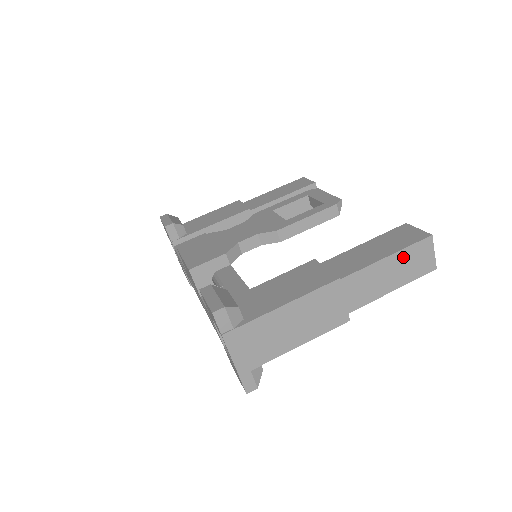
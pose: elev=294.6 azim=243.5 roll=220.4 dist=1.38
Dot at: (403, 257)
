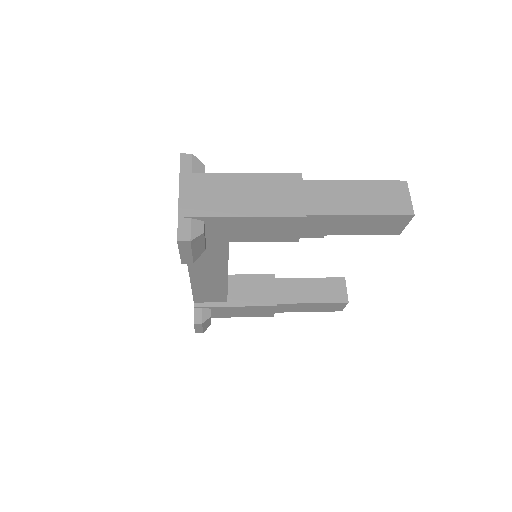
Dot at: (373, 188)
